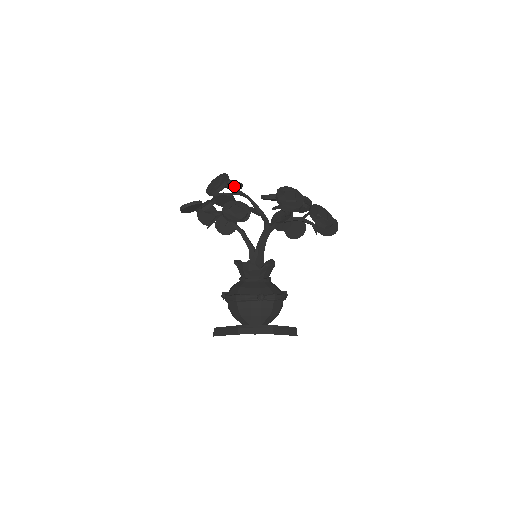
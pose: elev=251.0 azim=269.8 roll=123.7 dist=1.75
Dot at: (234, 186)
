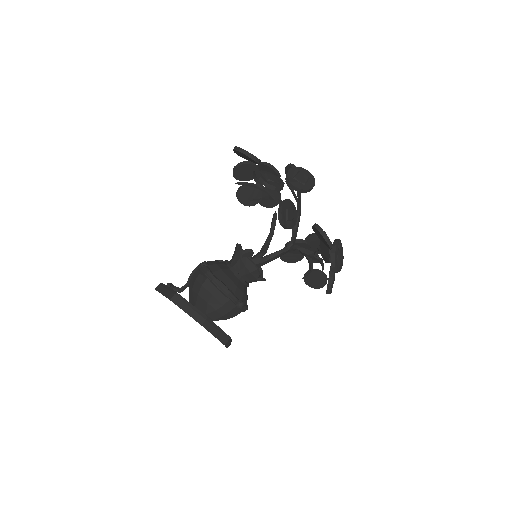
Dot at: occluded
